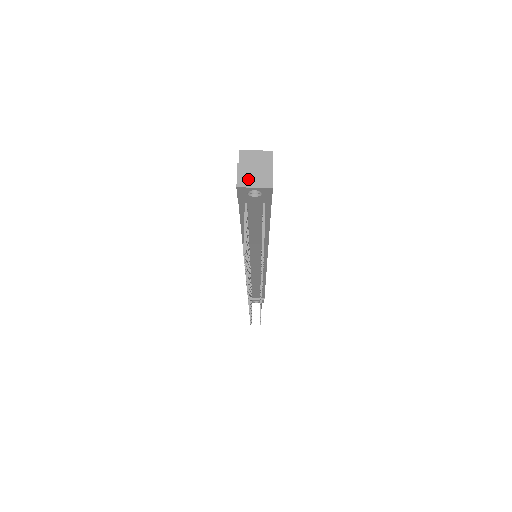
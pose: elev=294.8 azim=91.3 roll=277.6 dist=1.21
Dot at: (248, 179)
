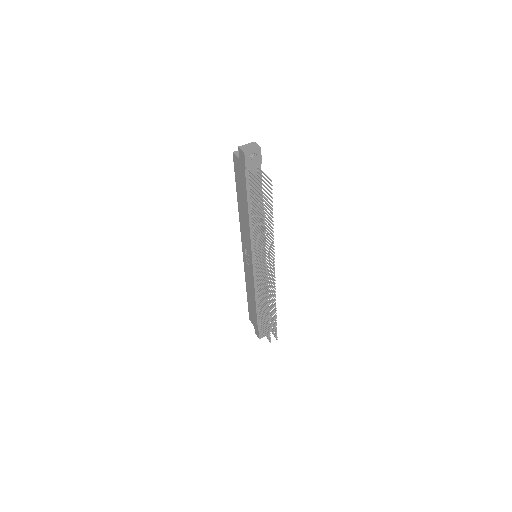
Dot at: (247, 149)
